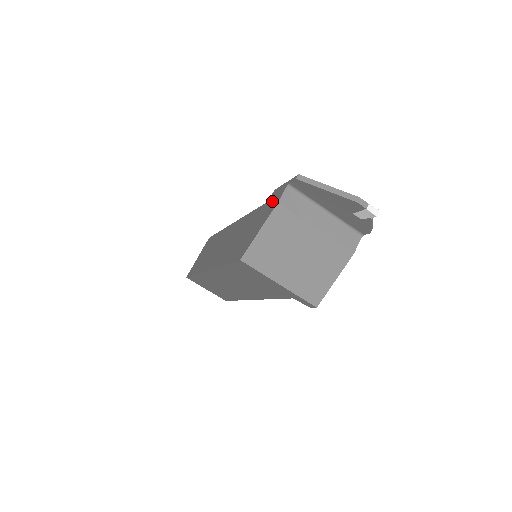
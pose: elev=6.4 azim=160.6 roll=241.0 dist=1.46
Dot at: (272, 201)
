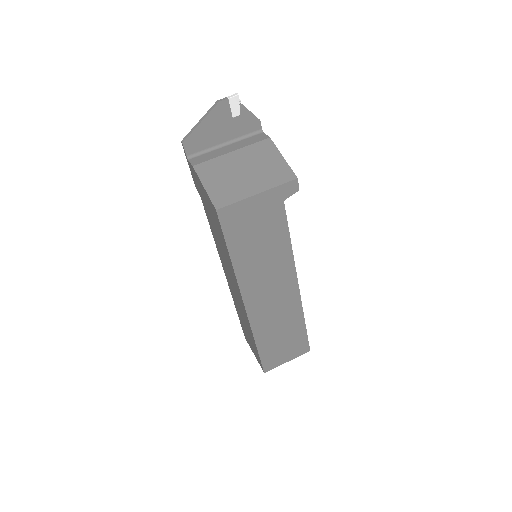
Dot at: (196, 182)
